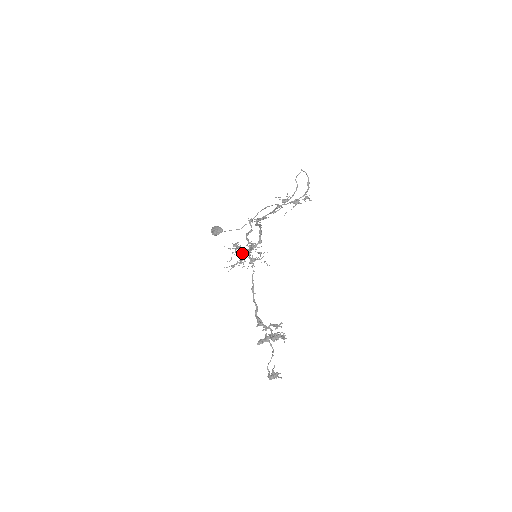
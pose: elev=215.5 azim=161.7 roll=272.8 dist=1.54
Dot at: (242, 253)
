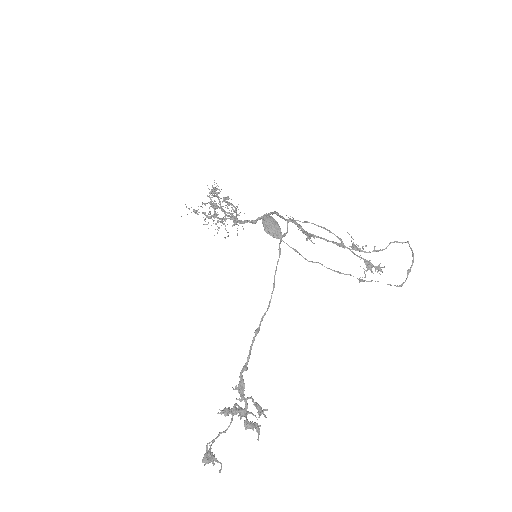
Dot at: occluded
